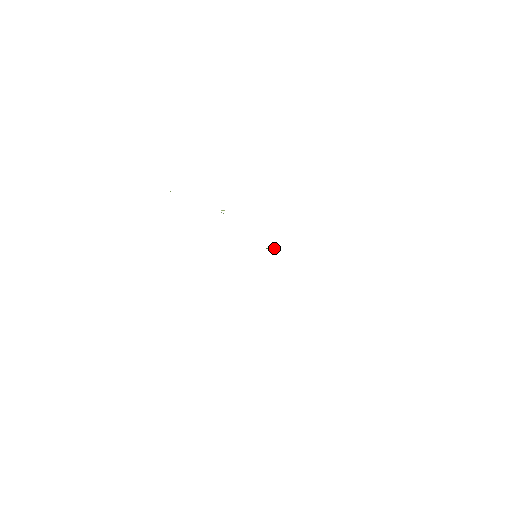
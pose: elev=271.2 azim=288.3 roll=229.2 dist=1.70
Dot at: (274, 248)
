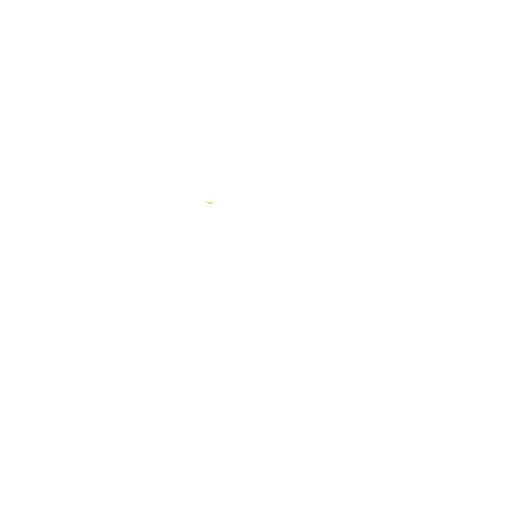
Dot at: occluded
